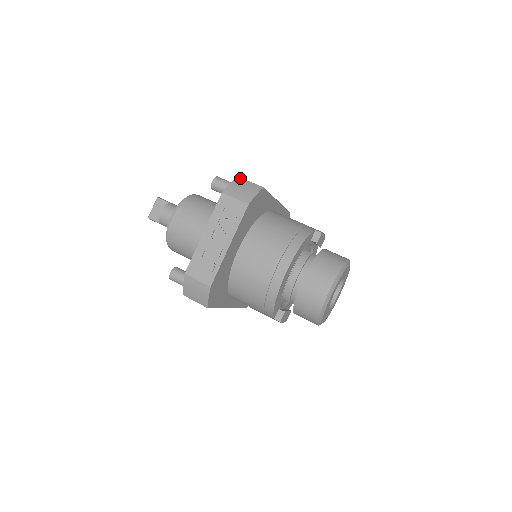
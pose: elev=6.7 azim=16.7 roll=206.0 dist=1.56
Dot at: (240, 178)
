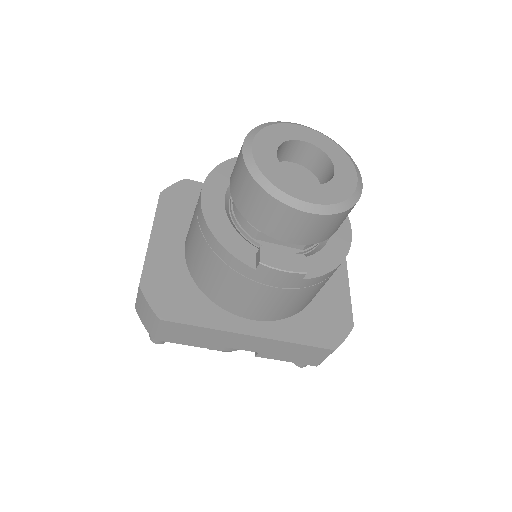
Dot at: occluded
